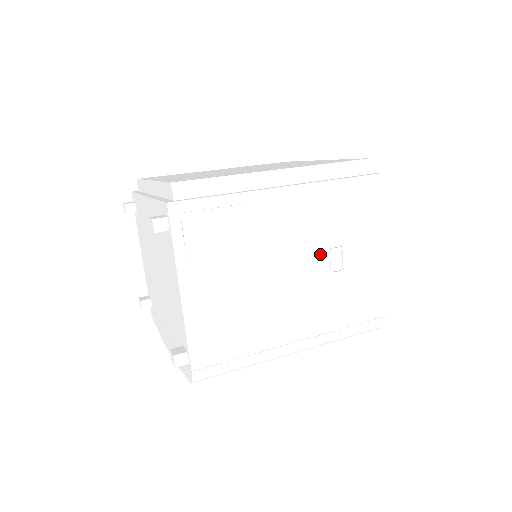
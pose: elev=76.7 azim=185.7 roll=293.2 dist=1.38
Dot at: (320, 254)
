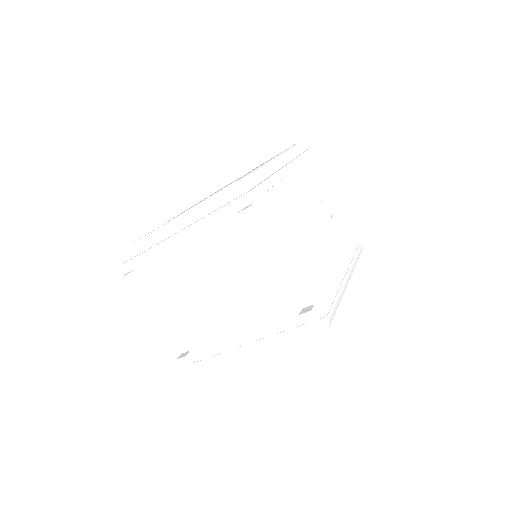
Dot at: (320, 207)
